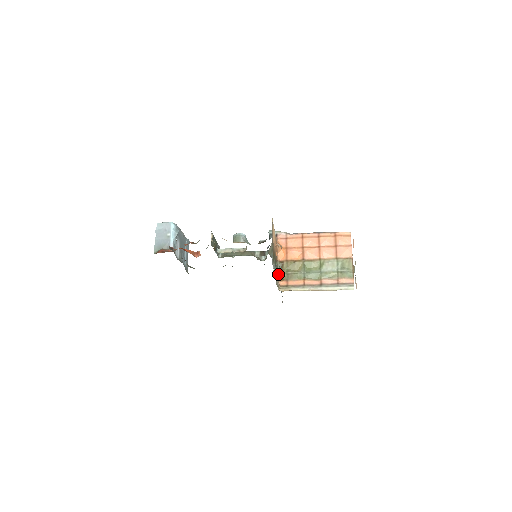
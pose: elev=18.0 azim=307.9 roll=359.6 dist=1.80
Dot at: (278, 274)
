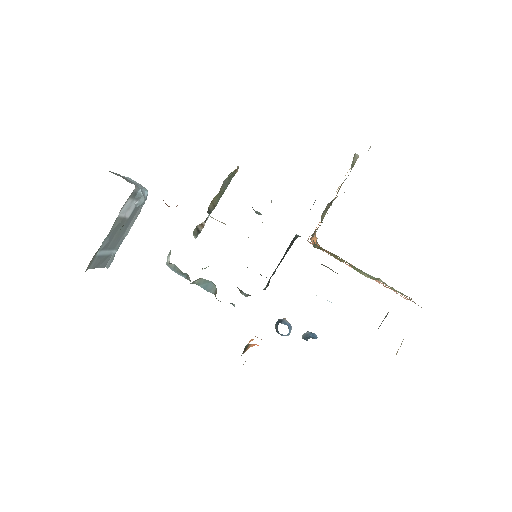
Dot at: occluded
